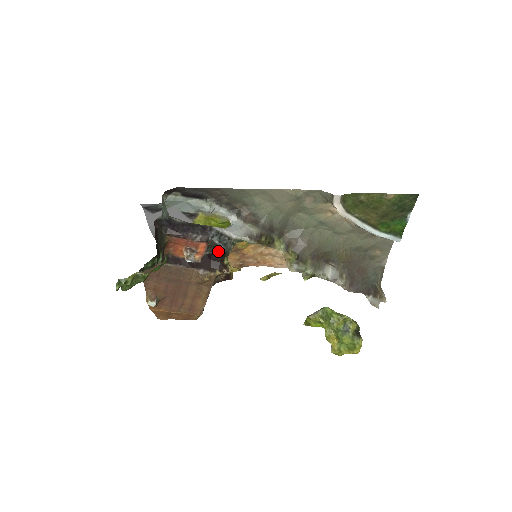
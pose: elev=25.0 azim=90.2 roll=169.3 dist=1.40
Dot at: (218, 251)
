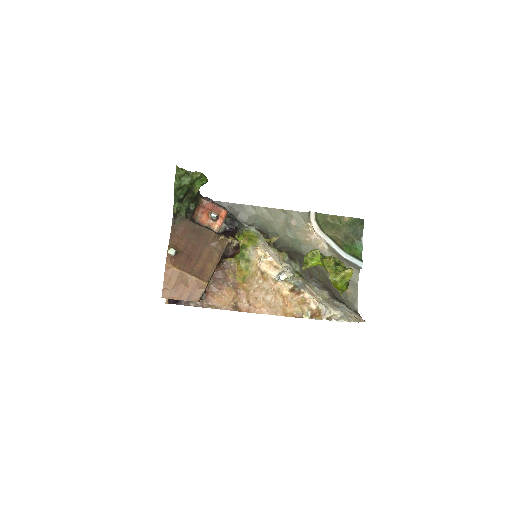
Dot at: (232, 225)
